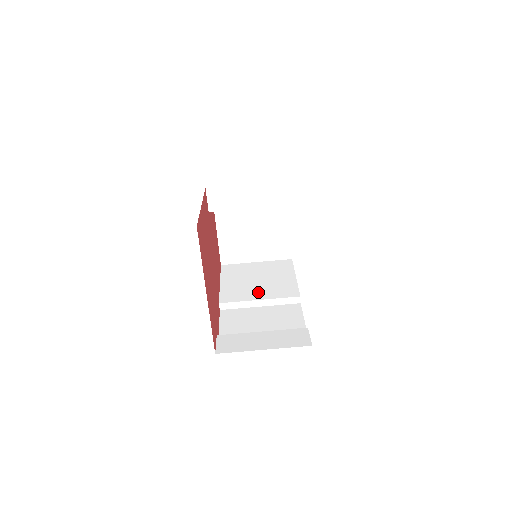
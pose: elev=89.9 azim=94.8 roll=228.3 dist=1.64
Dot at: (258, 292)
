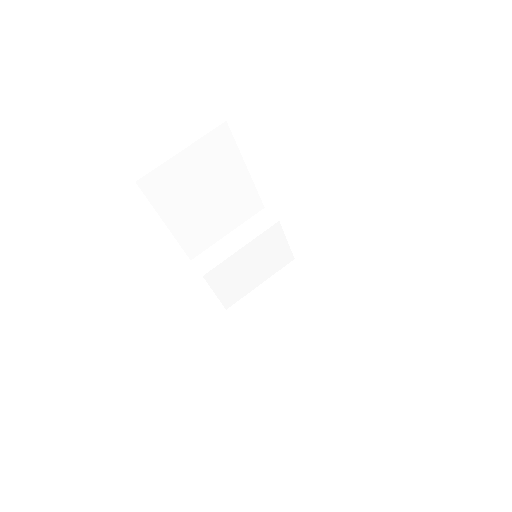
Dot at: occluded
